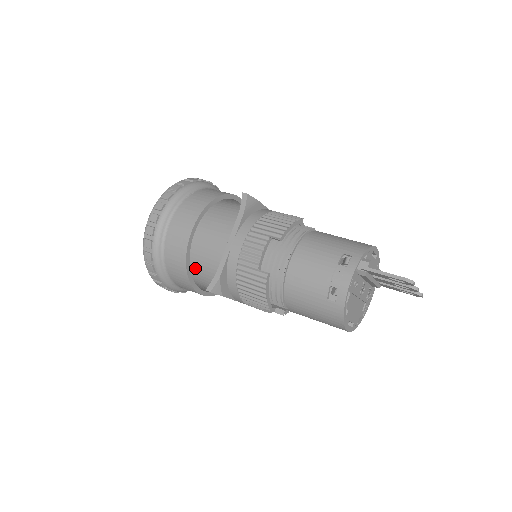
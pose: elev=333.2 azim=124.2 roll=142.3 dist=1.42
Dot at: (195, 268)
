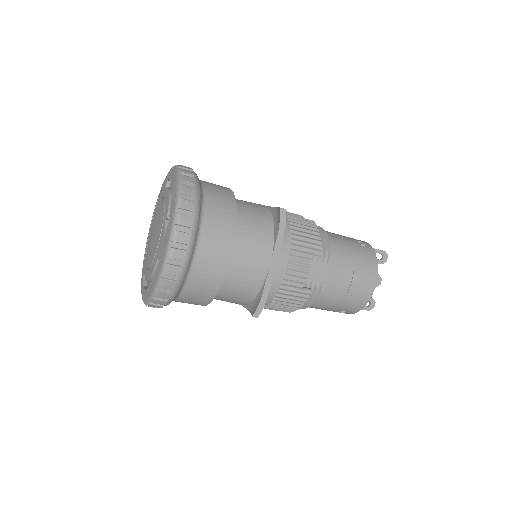
Dot at: (237, 213)
